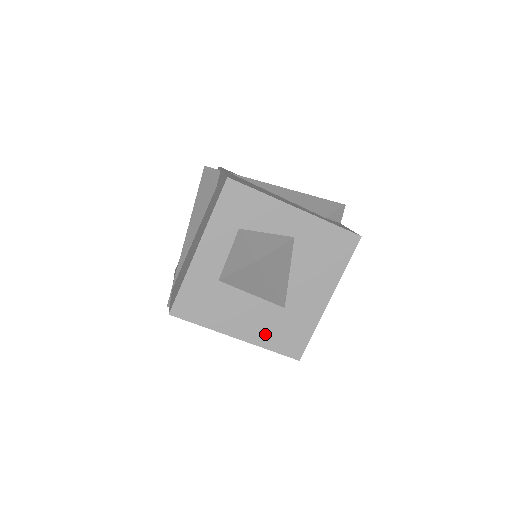
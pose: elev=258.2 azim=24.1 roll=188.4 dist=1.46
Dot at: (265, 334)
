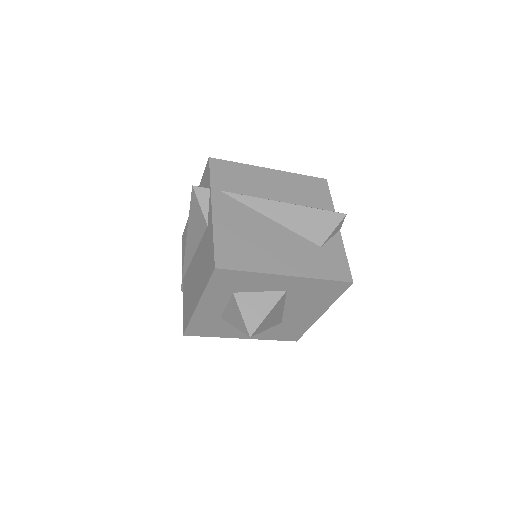
Dot at: (266, 334)
